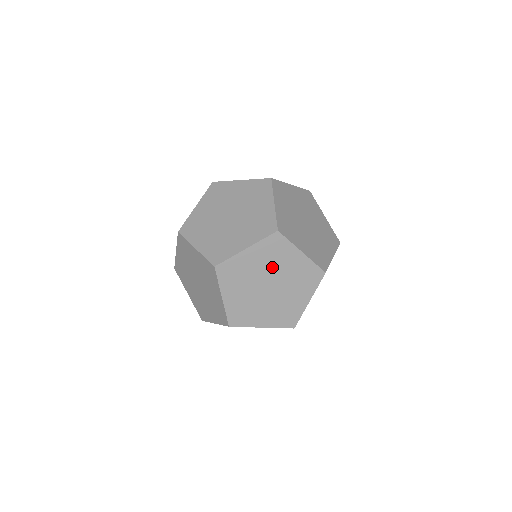
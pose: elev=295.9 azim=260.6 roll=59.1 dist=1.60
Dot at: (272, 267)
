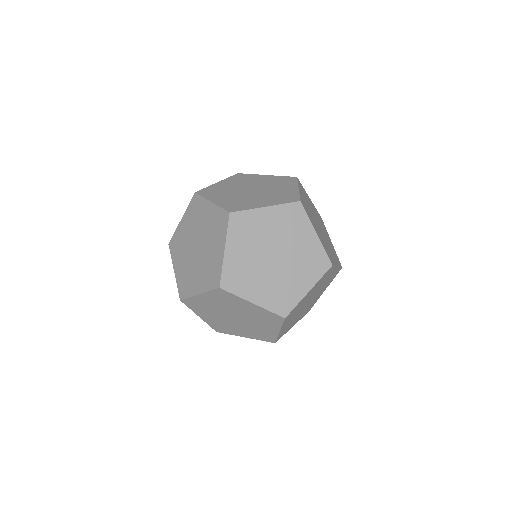
Dot at: (317, 289)
